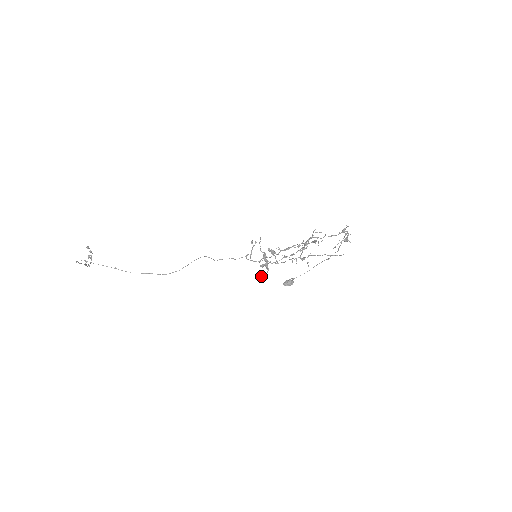
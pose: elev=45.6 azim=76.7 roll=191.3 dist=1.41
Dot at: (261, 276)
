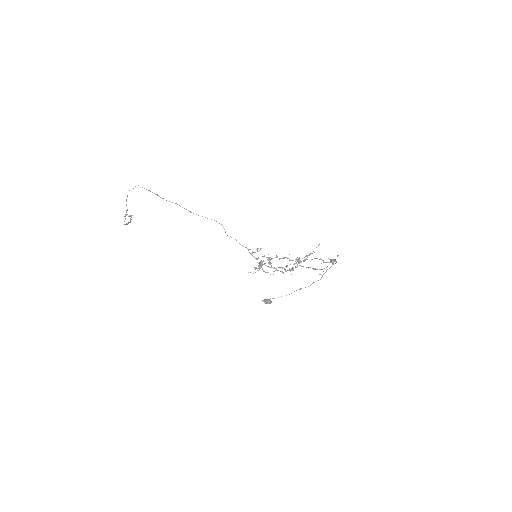
Dot at: occluded
